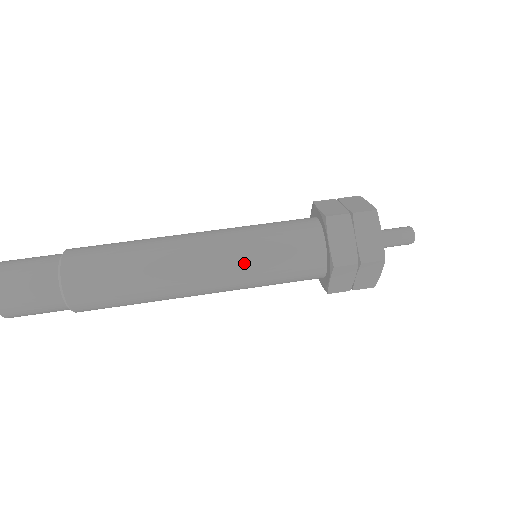
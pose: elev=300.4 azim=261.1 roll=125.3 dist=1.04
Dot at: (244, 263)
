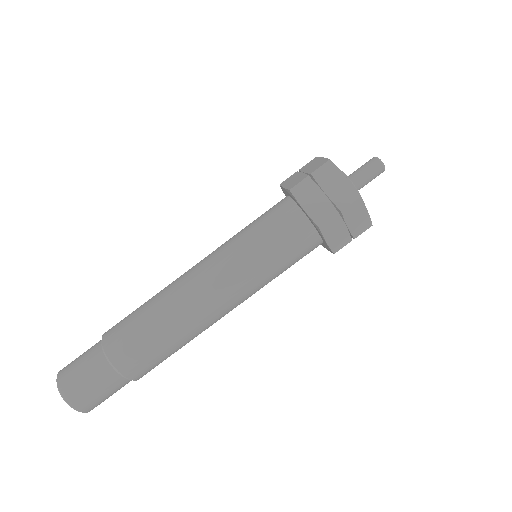
Dot at: (244, 266)
